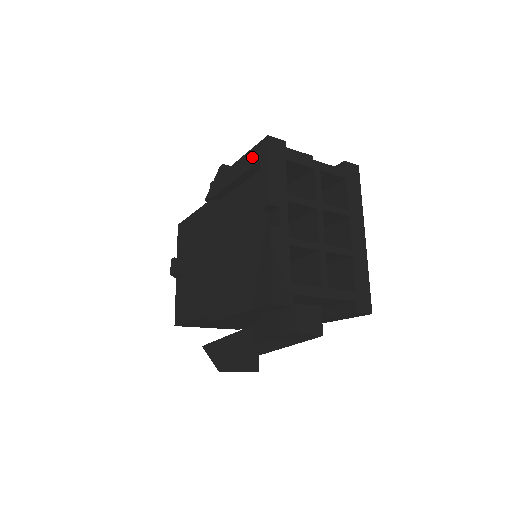
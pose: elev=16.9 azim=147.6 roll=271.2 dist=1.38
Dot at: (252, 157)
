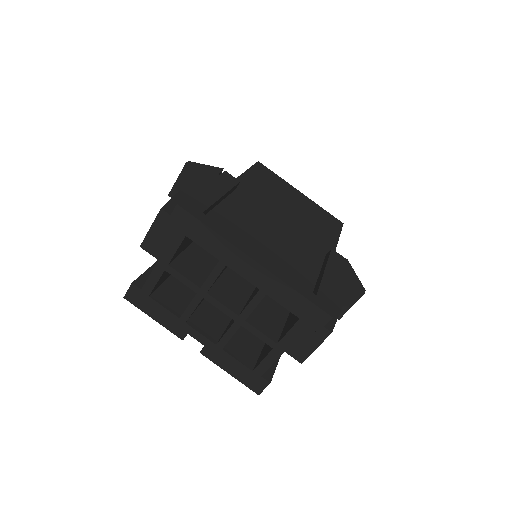
Dot at: occluded
